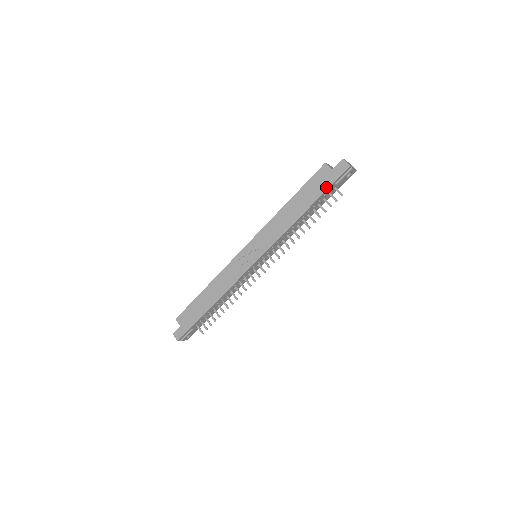
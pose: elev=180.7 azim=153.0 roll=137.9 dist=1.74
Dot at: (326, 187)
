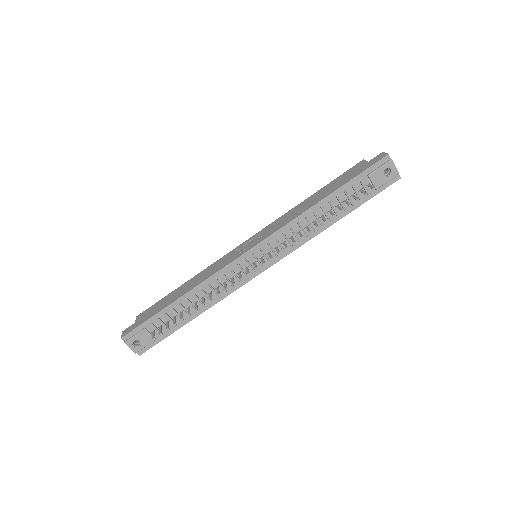
Dot at: (356, 175)
